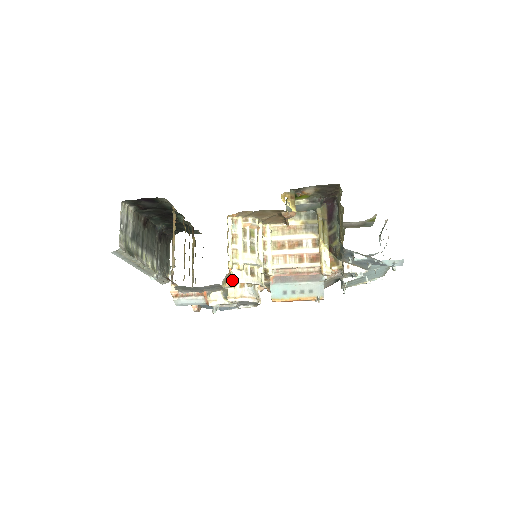
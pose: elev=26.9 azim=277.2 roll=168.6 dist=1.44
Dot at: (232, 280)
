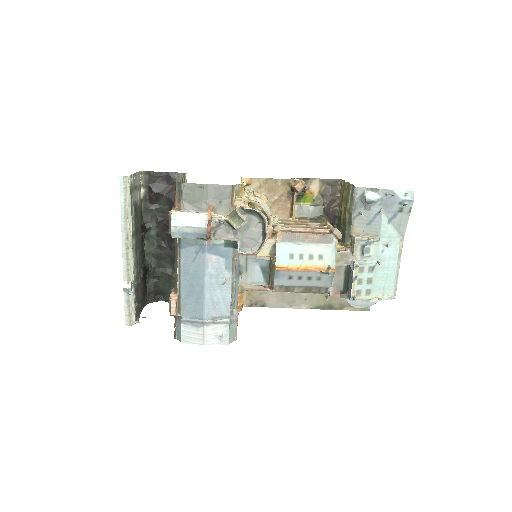
Dot at: (243, 198)
